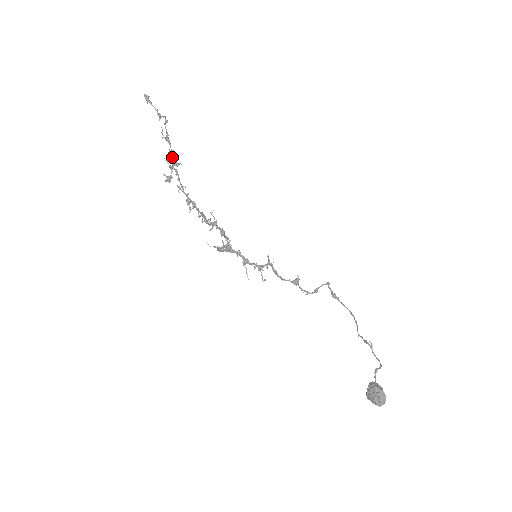
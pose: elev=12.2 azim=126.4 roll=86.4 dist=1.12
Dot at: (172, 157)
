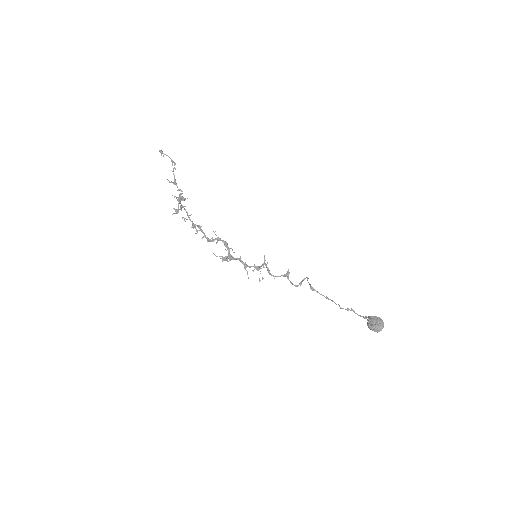
Dot at: (179, 194)
